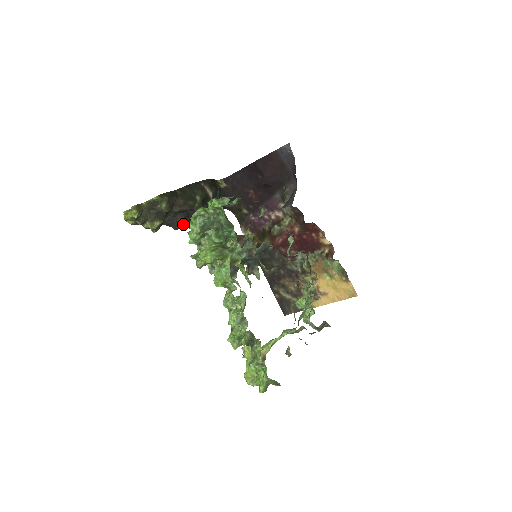
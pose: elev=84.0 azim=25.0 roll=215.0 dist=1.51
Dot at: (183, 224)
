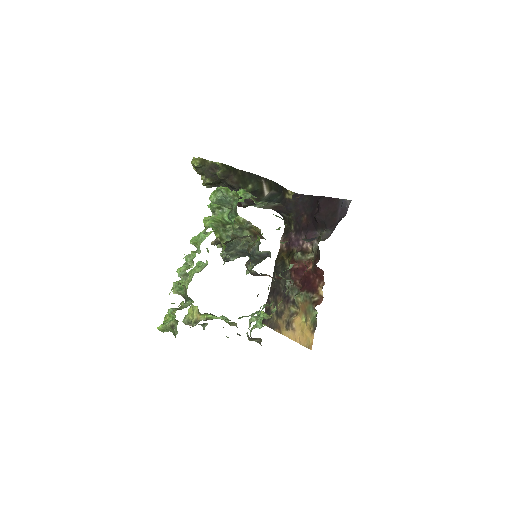
Dot at: occluded
